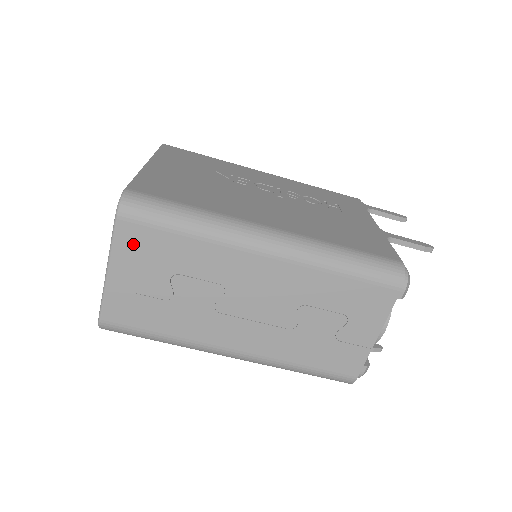
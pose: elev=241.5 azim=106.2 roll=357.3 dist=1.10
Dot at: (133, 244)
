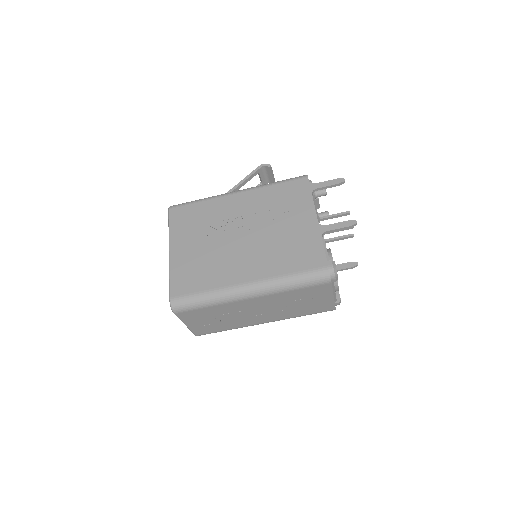
Dot at: (189, 316)
